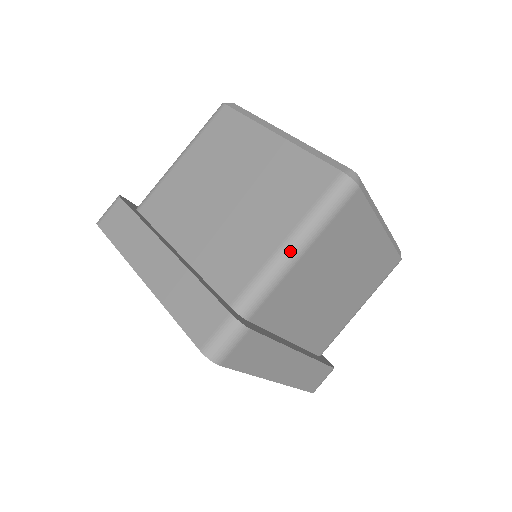
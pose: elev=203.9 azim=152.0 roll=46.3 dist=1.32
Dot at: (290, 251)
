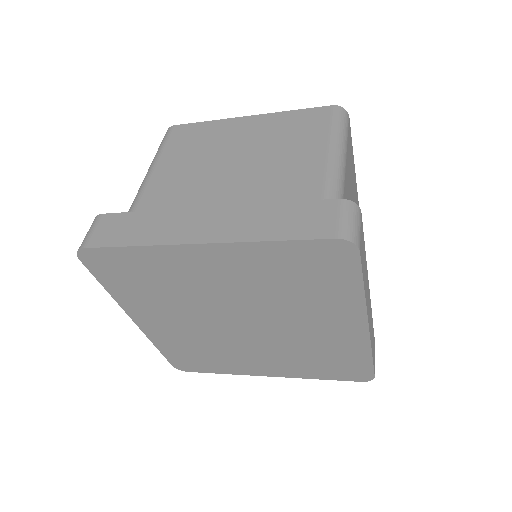
Dot at: (337, 160)
